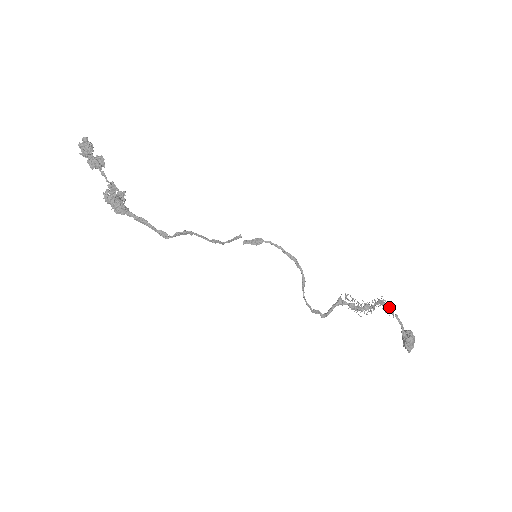
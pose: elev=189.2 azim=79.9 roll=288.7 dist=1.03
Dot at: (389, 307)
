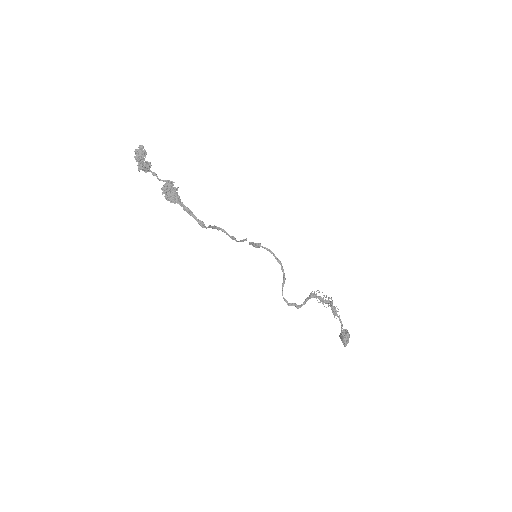
Dot at: (335, 309)
